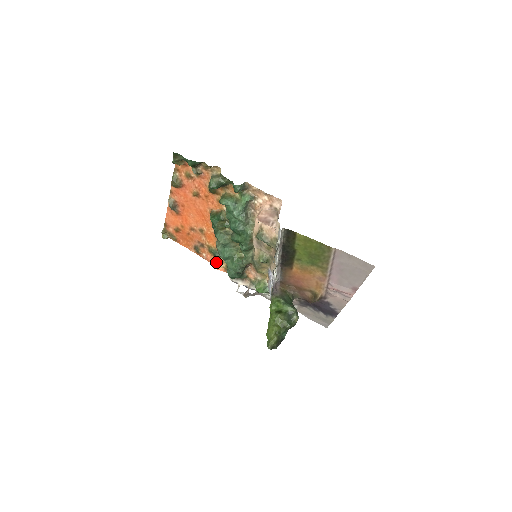
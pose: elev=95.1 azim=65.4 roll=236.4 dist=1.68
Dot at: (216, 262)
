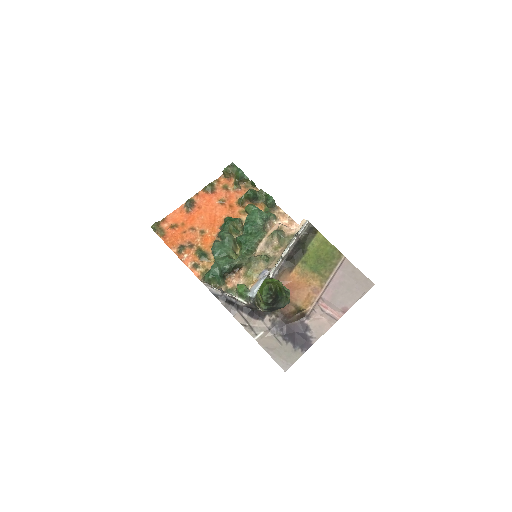
Dot at: (196, 264)
